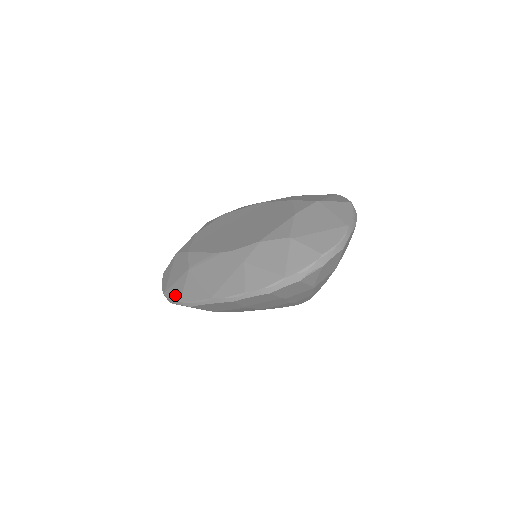
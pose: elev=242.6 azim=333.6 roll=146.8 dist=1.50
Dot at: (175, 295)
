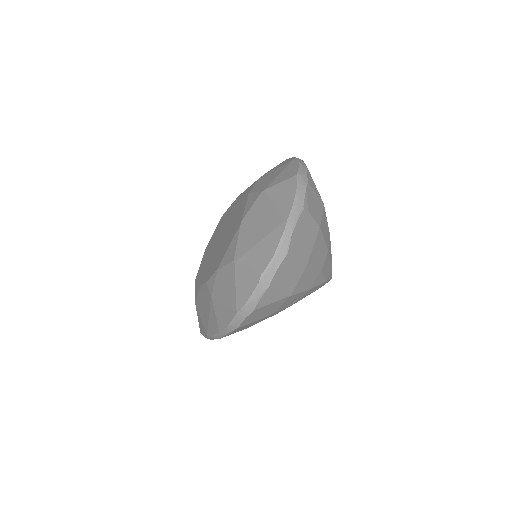
Dot at: occluded
